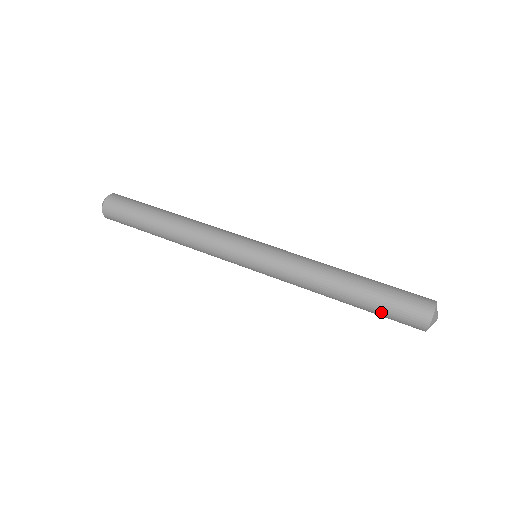
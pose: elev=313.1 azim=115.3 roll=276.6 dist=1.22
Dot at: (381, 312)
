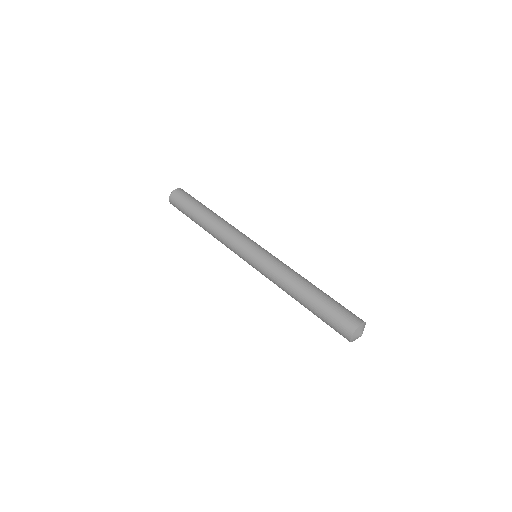
Dot at: (323, 316)
